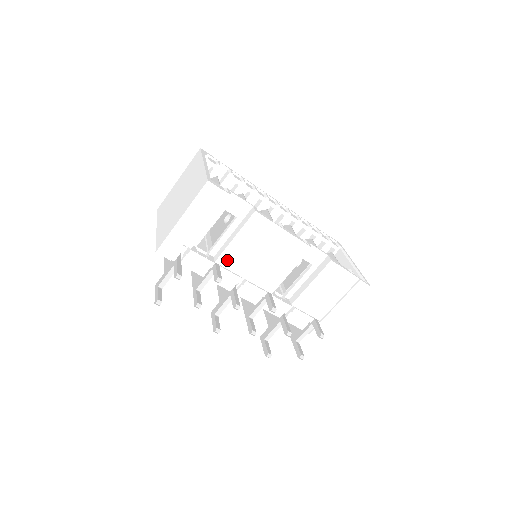
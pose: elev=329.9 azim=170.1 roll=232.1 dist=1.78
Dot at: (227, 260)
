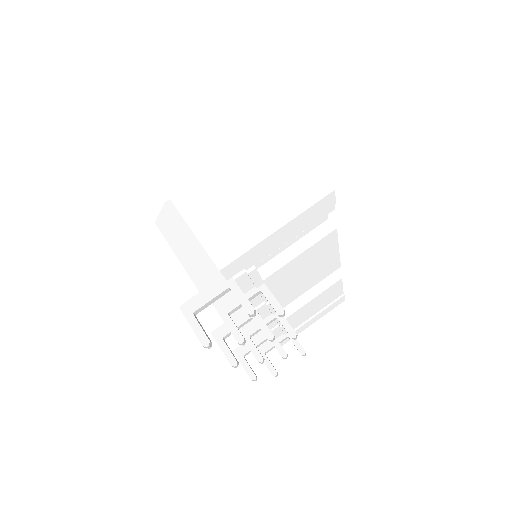
Dot at: (274, 278)
